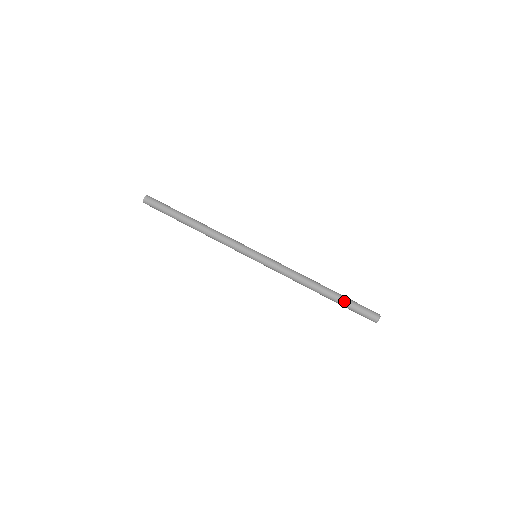
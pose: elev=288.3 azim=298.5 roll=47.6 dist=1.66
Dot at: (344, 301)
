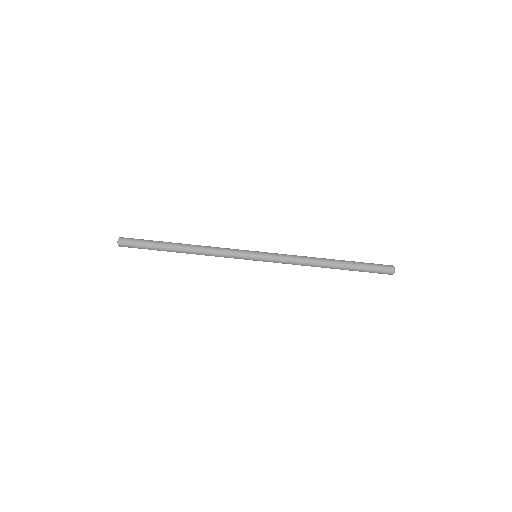
Dot at: occluded
